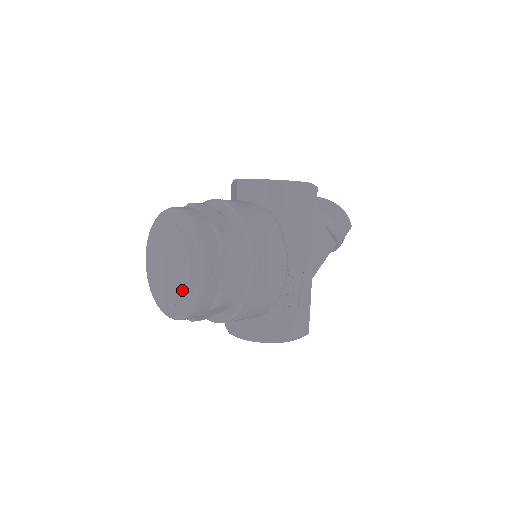
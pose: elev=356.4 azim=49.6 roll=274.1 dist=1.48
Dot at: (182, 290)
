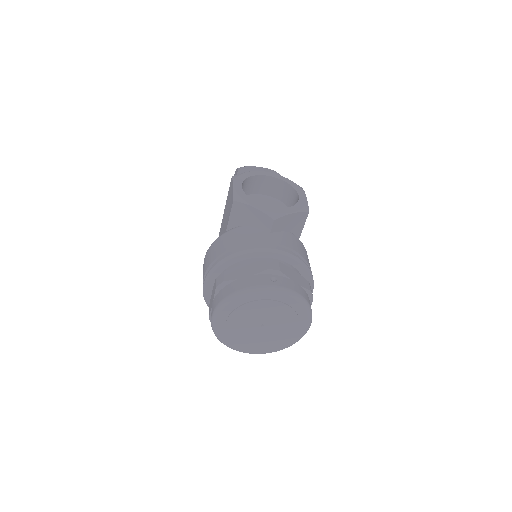
Dot at: (281, 340)
